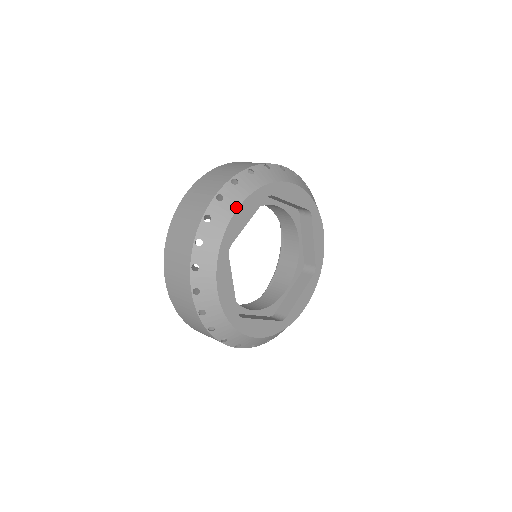
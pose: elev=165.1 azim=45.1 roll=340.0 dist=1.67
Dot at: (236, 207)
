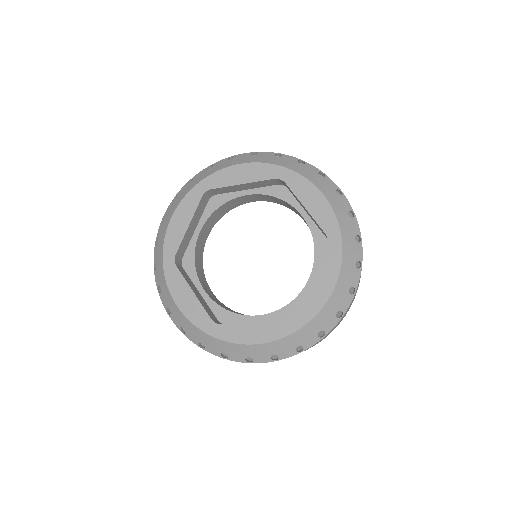
Dot at: (169, 220)
